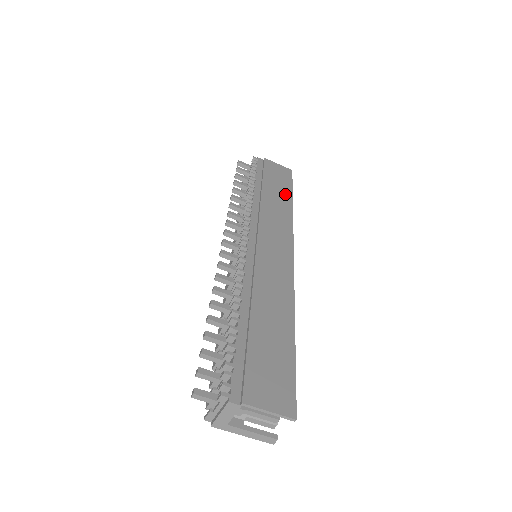
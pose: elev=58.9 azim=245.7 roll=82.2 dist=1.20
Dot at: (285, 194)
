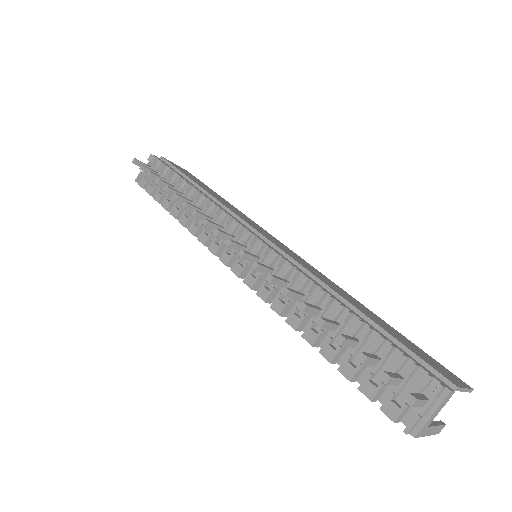
Dot at: (215, 193)
